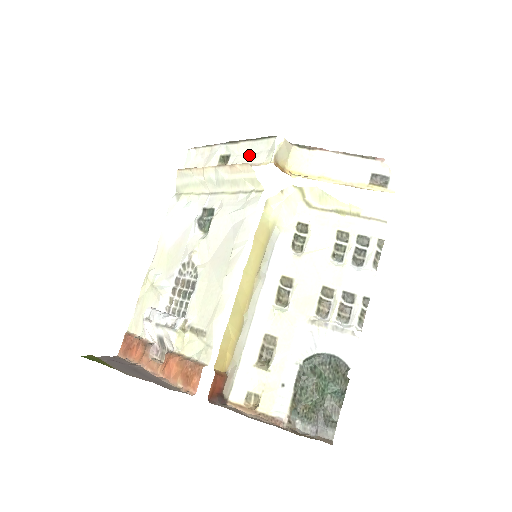
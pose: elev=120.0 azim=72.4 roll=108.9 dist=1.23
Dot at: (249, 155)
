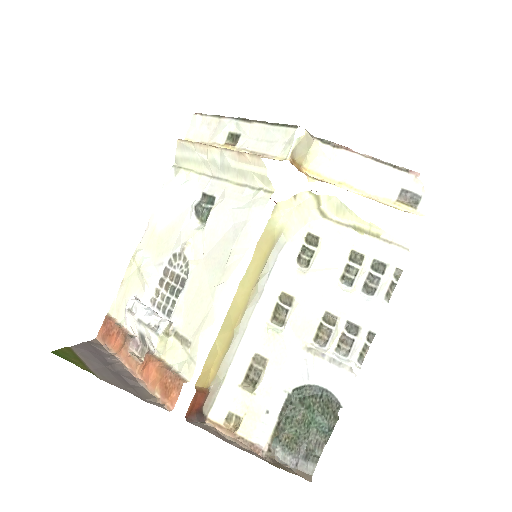
Dot at: (262, 141)
